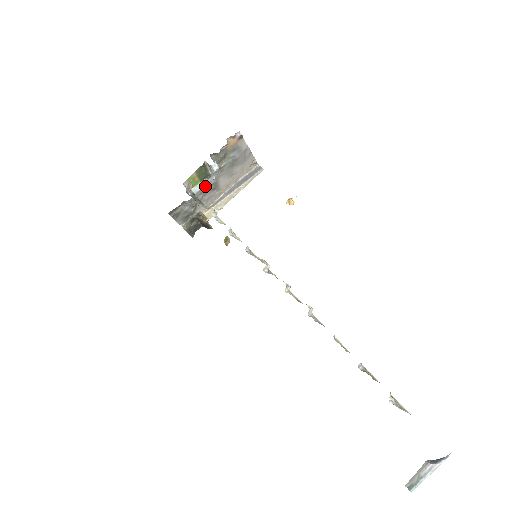
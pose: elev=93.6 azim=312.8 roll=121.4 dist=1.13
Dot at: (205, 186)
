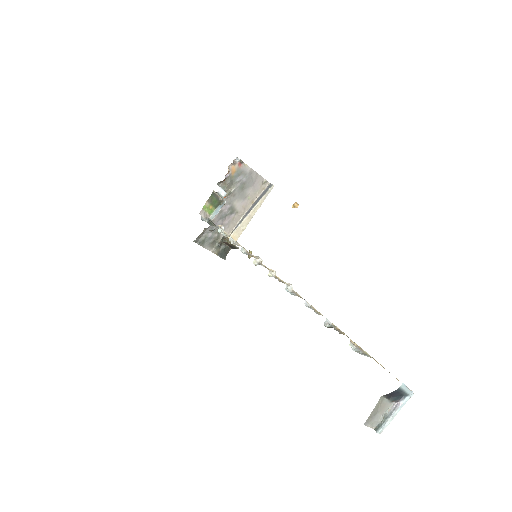
Dot at: (221, 212)
